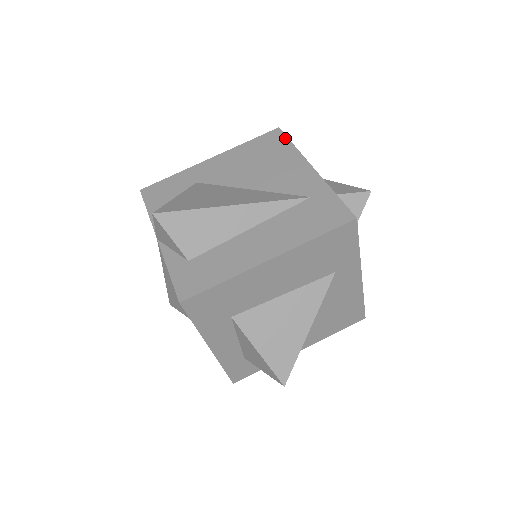
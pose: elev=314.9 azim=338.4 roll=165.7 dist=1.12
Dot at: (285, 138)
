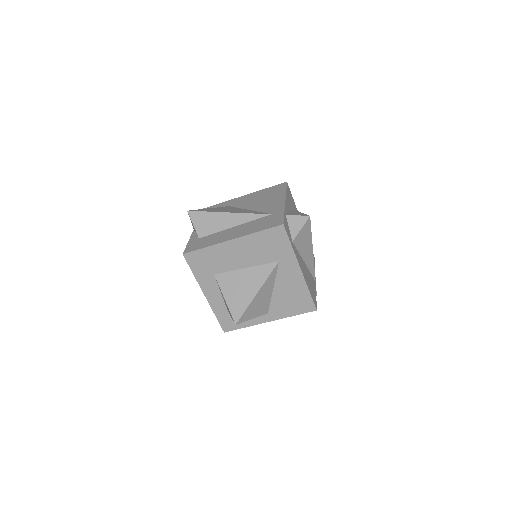
Dot at: (285, 187)
